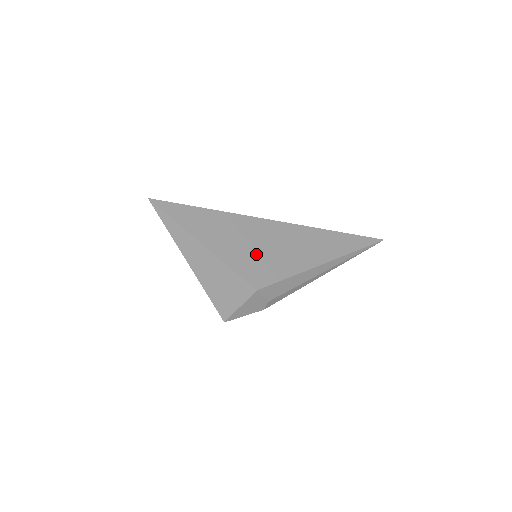
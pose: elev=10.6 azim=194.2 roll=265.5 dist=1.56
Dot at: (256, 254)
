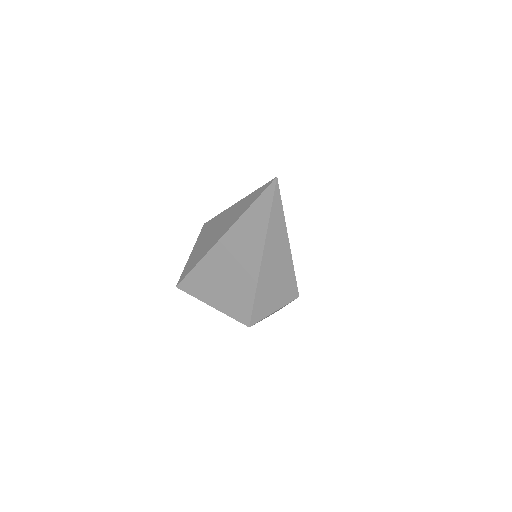
Dot at: occluded
